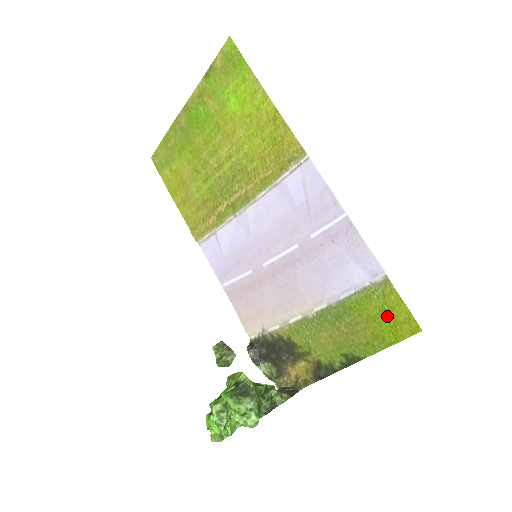
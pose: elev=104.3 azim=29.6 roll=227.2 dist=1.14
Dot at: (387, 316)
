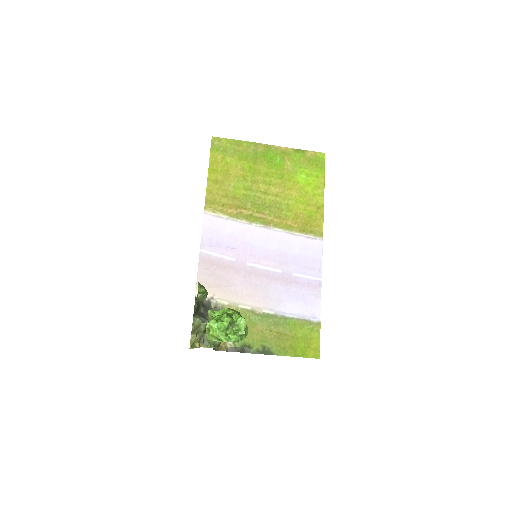
Dot at: (306, 341)
